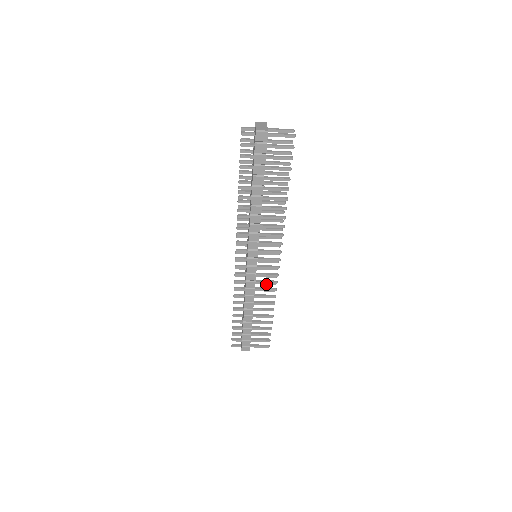
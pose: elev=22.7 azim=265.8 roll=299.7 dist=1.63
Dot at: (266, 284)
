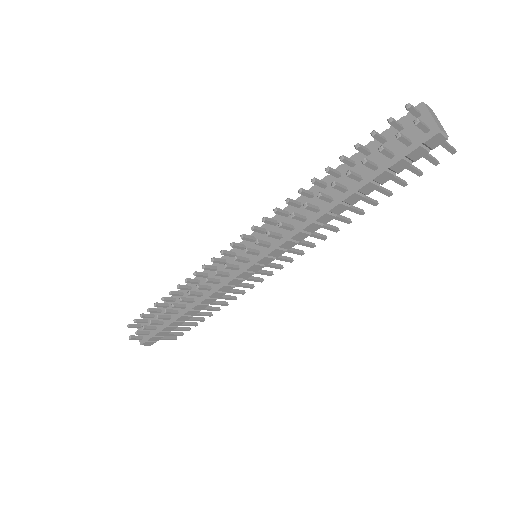
Dot at: occluded
